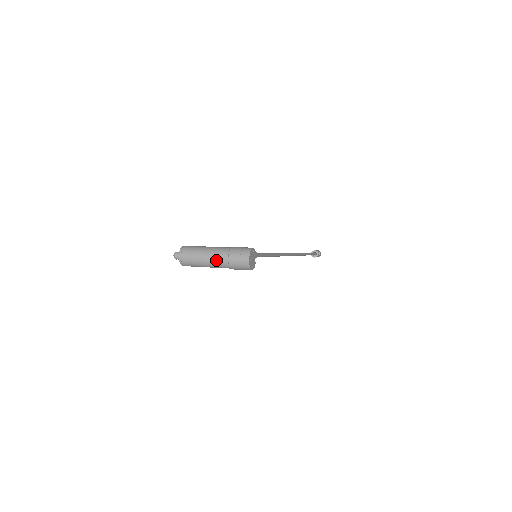
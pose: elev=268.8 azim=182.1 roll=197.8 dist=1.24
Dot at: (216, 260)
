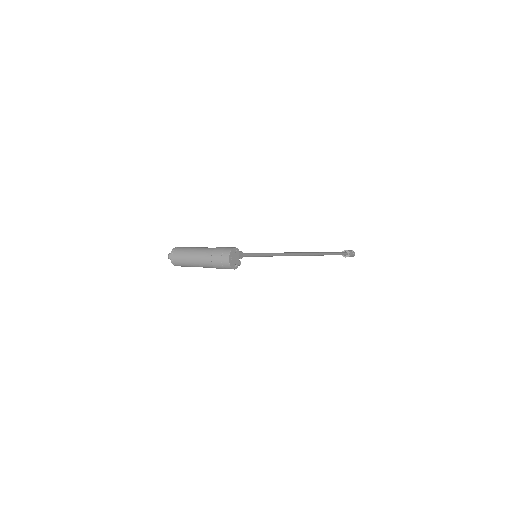
Dot at: (201, 260)
